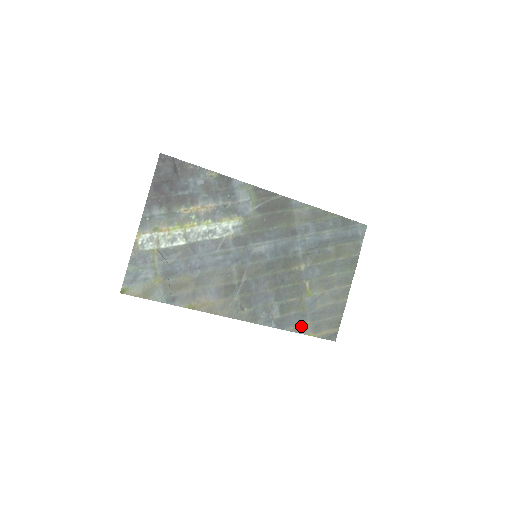
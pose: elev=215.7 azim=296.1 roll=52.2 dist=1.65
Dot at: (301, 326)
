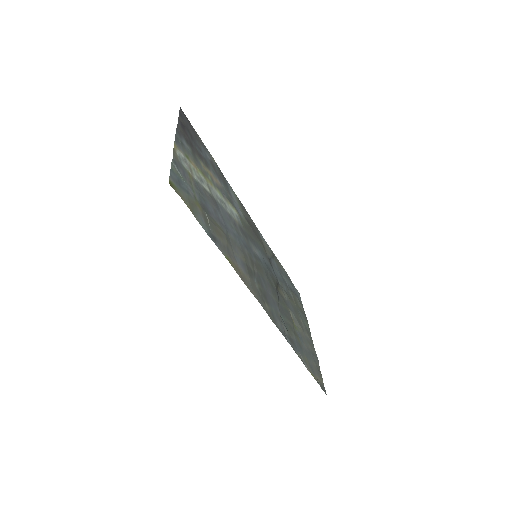
Dot at: (303, 358)
